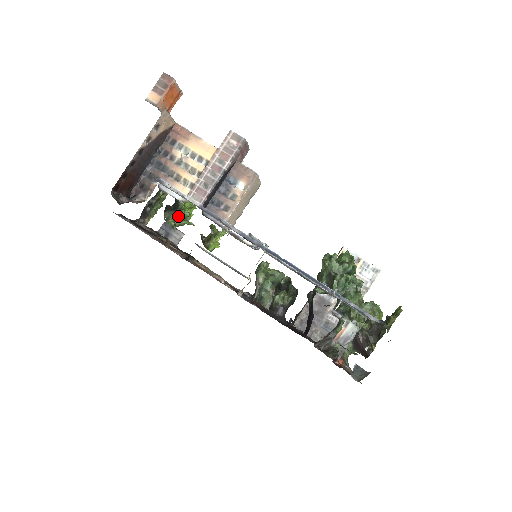
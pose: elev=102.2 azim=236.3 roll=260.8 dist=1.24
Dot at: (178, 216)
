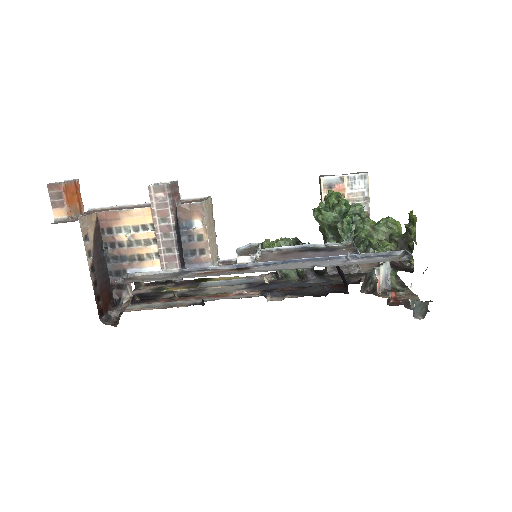
Dot at: occluded
